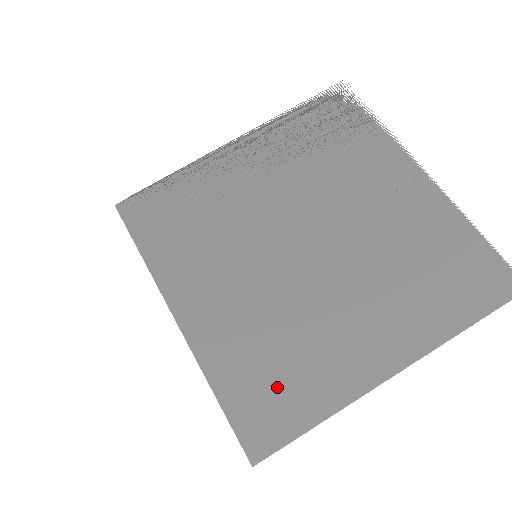
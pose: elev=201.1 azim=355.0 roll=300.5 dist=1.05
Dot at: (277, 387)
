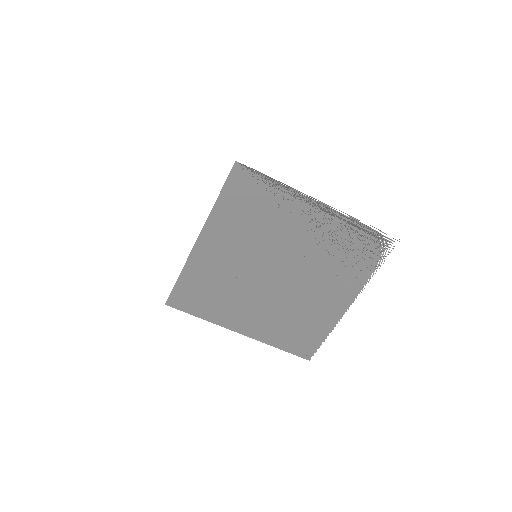
Dot at: (202, 297)
